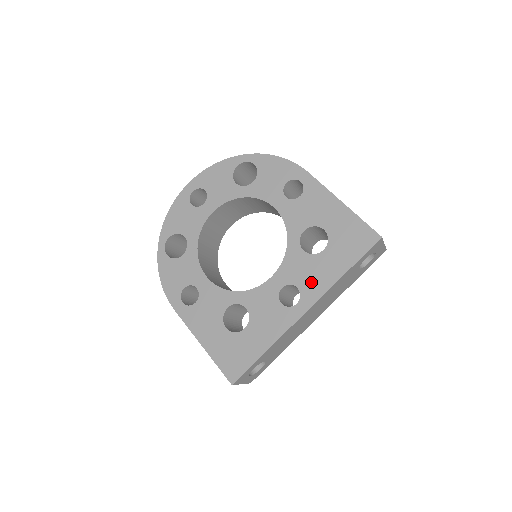
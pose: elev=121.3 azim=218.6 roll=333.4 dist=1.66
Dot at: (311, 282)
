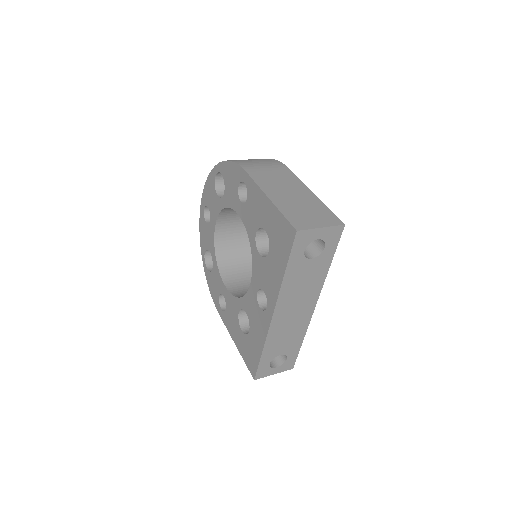
Dot at: (269, 286)
